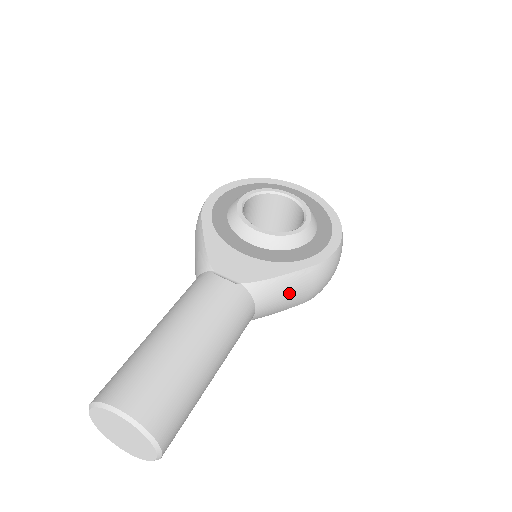
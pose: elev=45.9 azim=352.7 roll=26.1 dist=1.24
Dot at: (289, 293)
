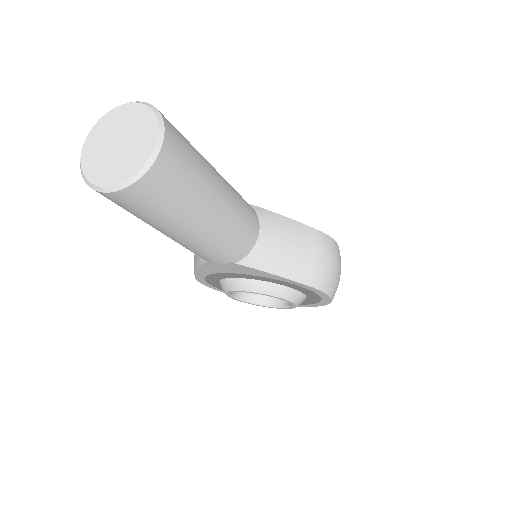
Dot at: (293, 240)
